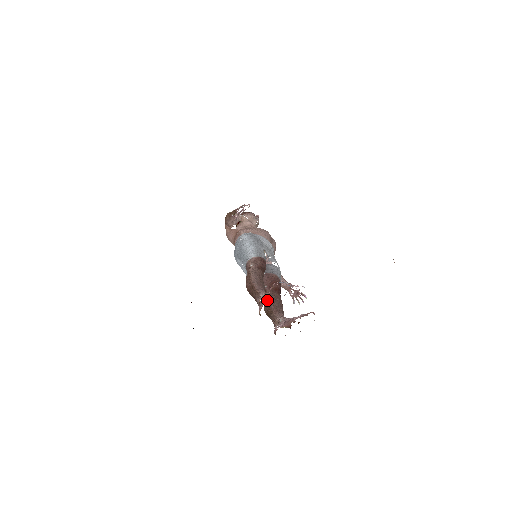
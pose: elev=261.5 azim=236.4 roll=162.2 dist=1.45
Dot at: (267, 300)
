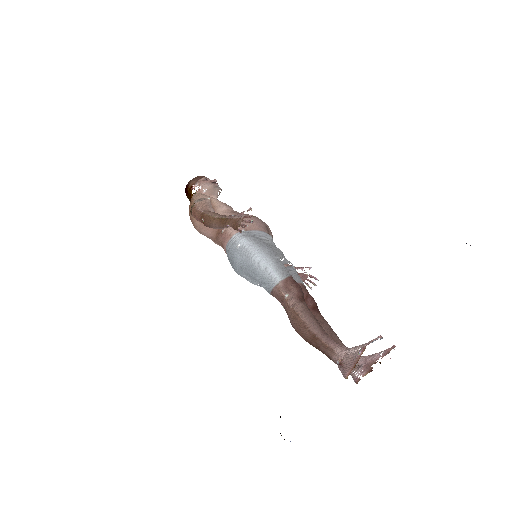
Dot at: occluded
